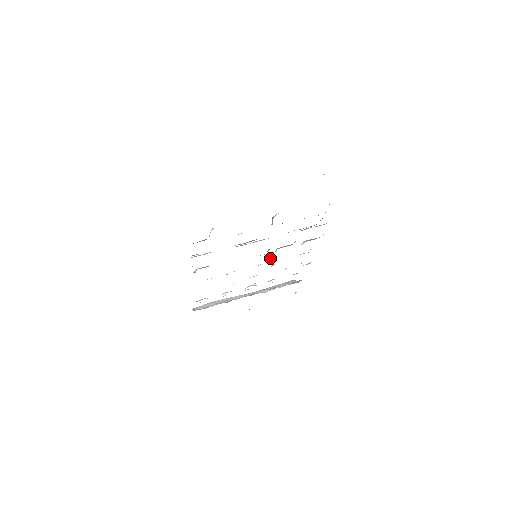
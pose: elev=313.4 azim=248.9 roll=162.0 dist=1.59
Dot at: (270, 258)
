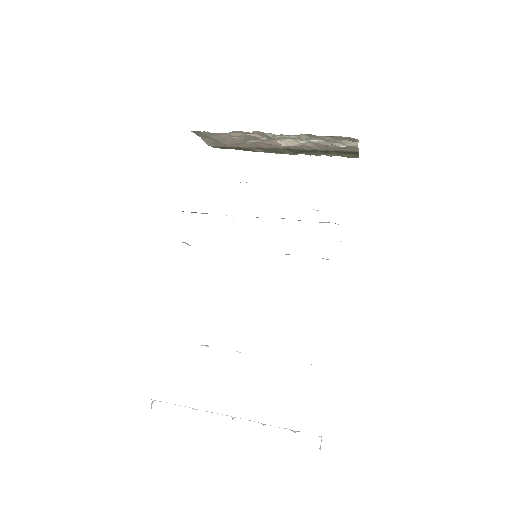
Dot at: occluded
